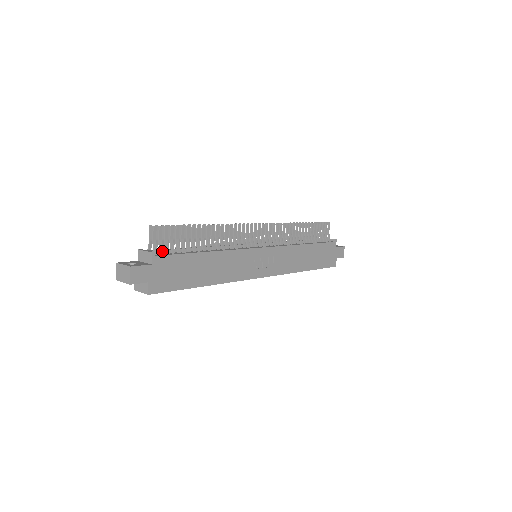
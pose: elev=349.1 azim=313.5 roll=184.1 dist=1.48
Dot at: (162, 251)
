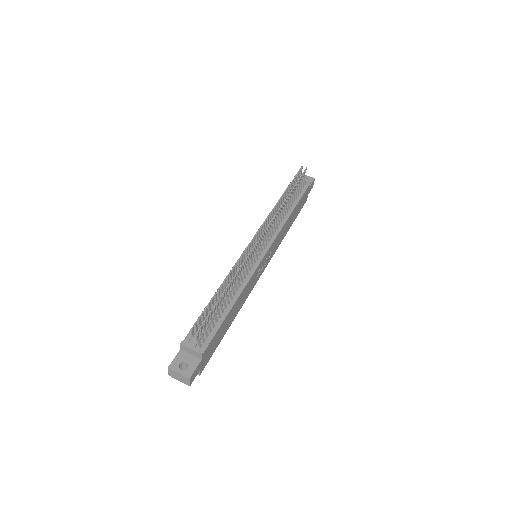
Dot at: (204, 340)
